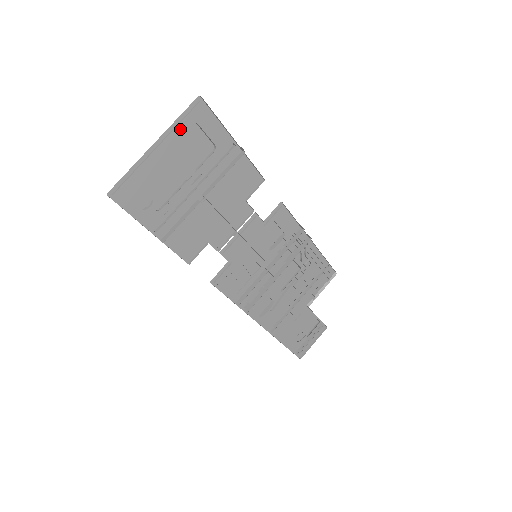
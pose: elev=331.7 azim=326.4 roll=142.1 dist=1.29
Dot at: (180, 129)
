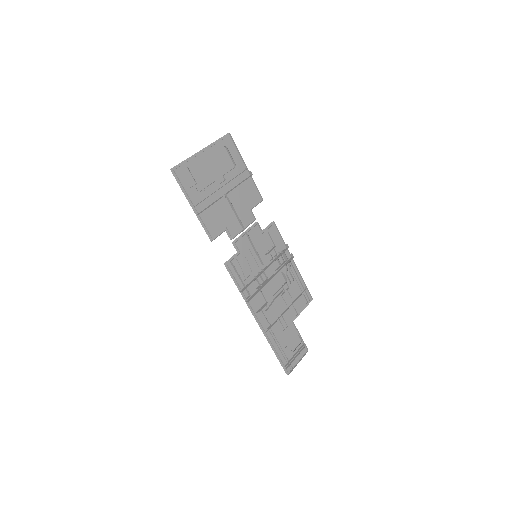
Dot at: (216, 148)
